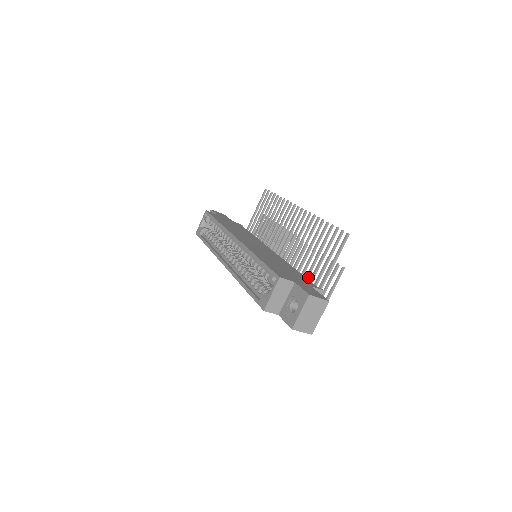
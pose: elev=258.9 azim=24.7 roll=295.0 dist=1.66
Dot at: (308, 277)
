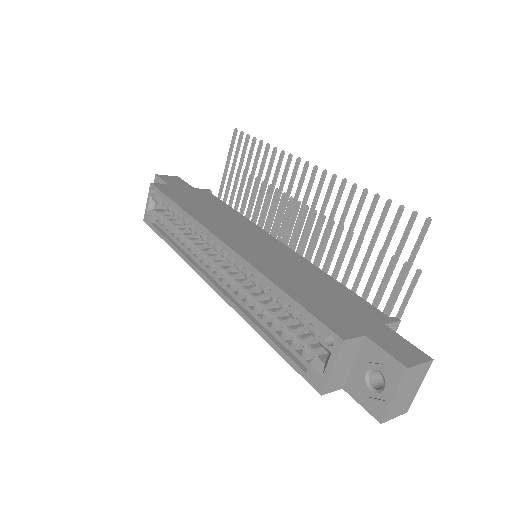
Dot at: occluded
